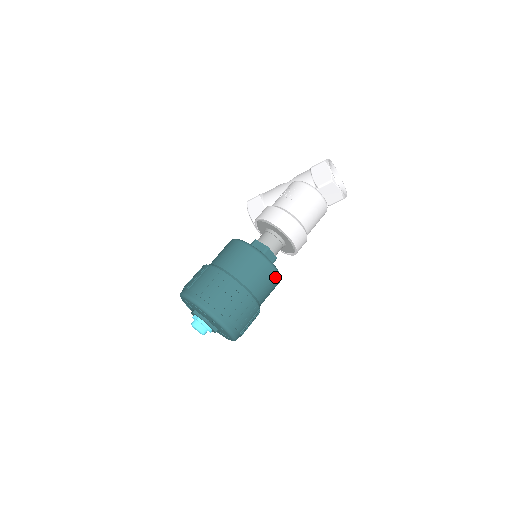
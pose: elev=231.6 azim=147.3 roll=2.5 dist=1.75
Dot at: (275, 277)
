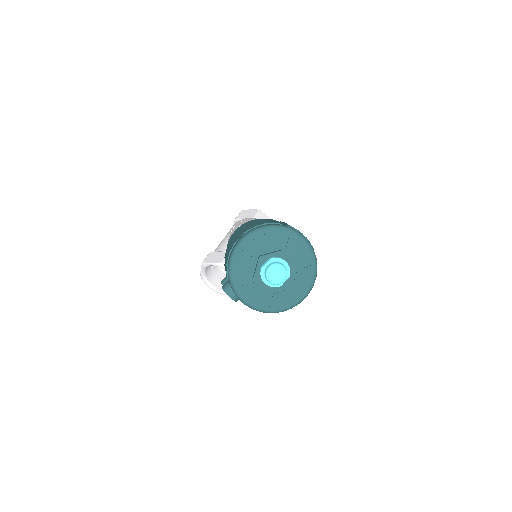
Dot at: occluded
